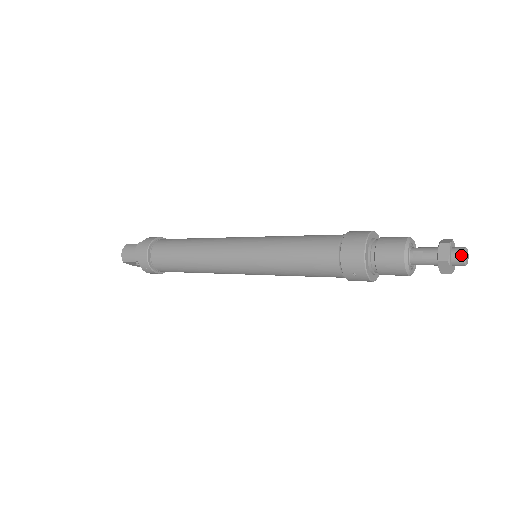
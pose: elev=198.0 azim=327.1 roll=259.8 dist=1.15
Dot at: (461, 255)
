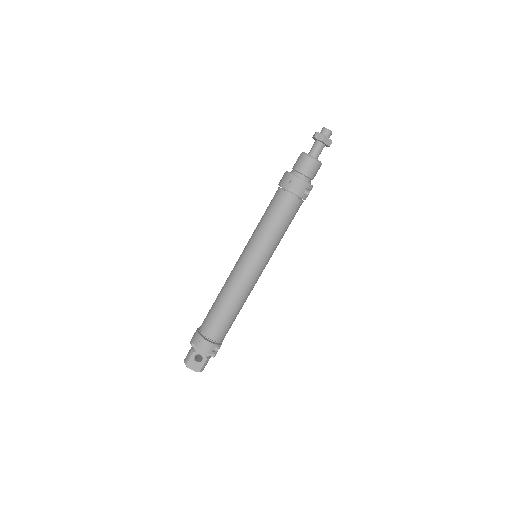
Dot at: (322, 129)
